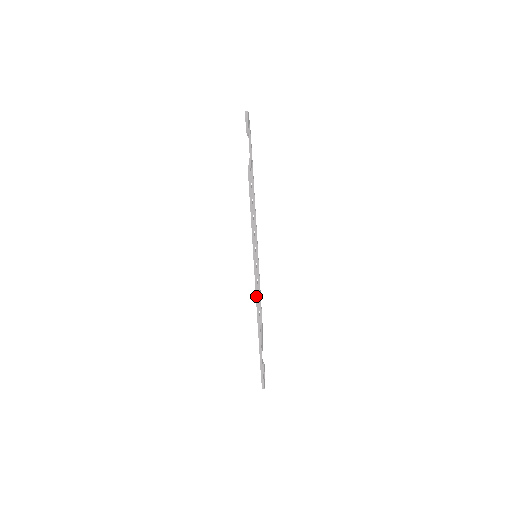
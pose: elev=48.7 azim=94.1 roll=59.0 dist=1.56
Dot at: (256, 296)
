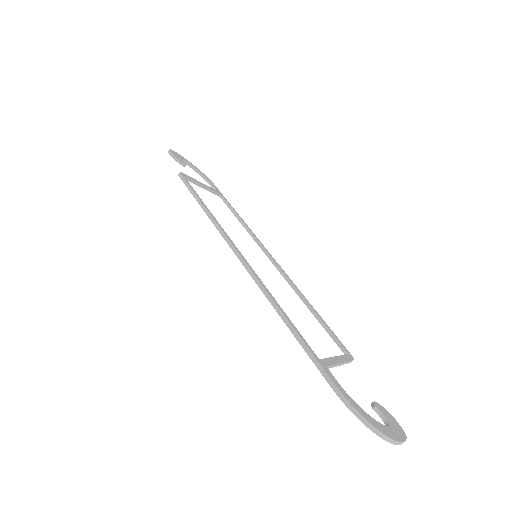
Dot at: (252, 278)
